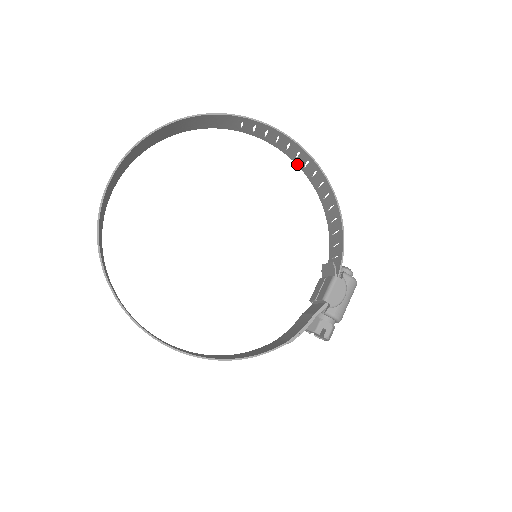
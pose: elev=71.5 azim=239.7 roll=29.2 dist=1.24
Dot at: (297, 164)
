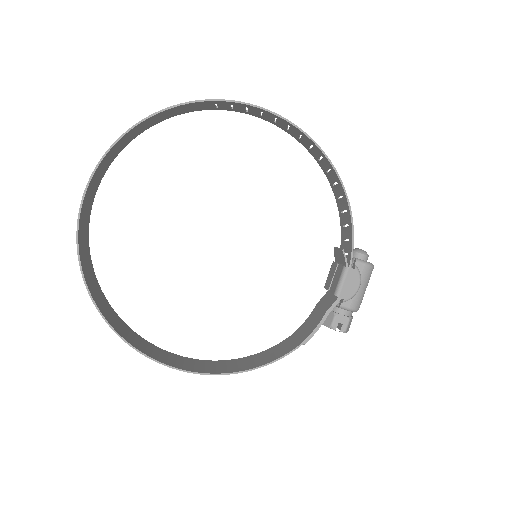
Dot at: (291, 135)
